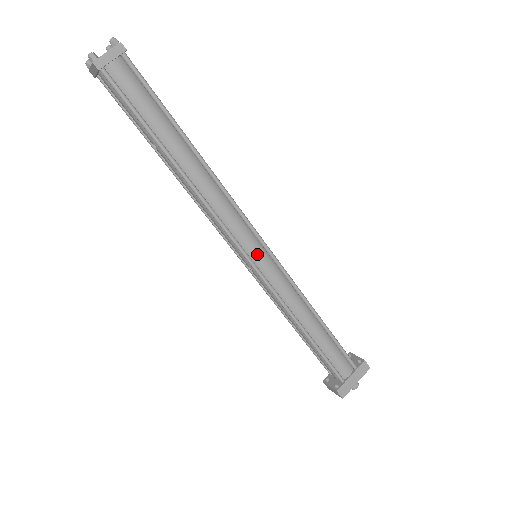
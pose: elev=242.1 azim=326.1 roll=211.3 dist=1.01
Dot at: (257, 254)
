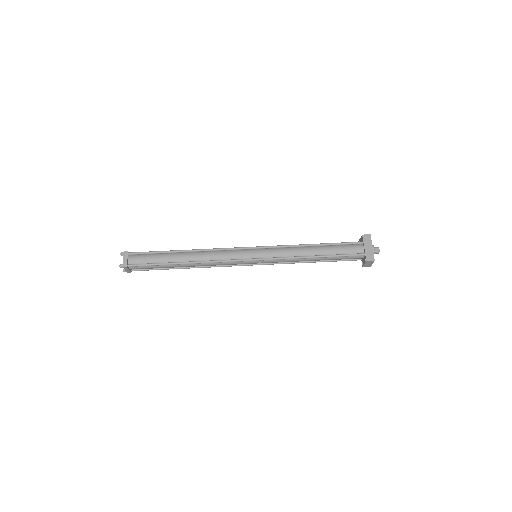
Dot at: (252, 254)
